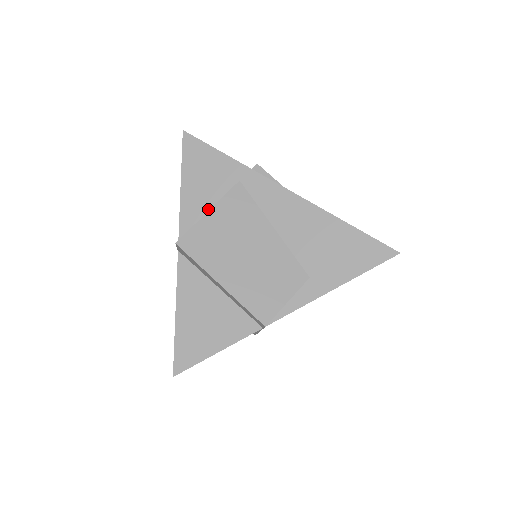
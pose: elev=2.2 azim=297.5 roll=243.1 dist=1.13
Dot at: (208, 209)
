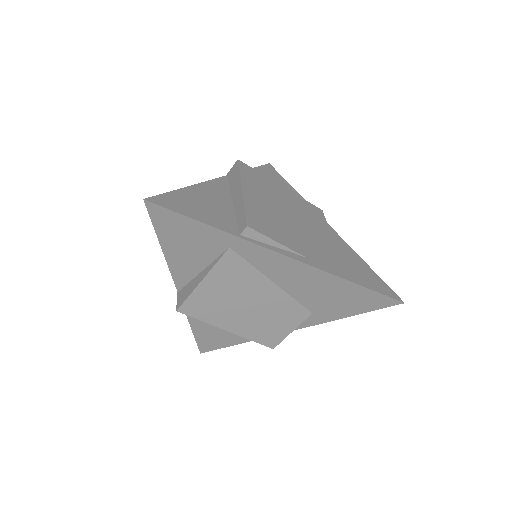
Dot at: (199, 267)
